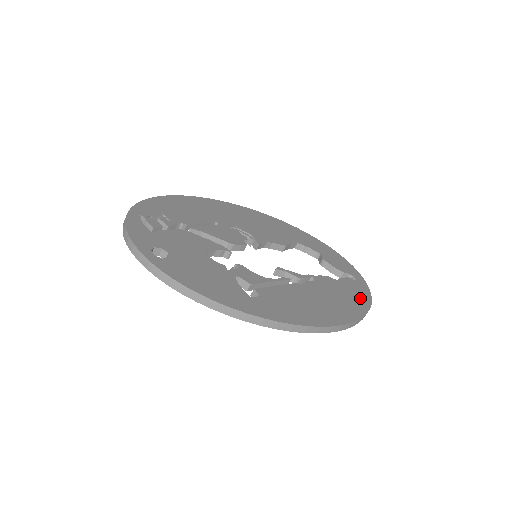
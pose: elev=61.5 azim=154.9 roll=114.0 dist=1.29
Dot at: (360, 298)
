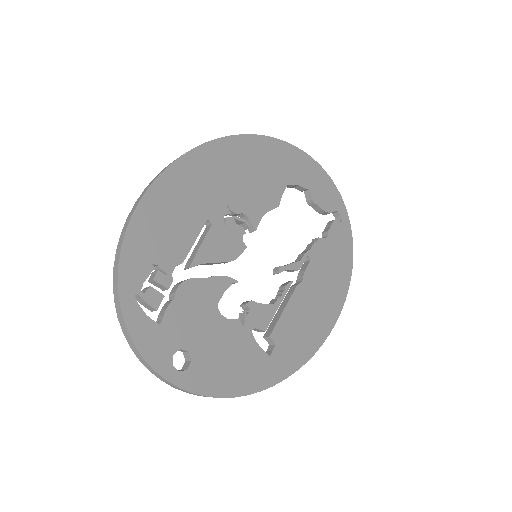
Dot at: (345, 256)
